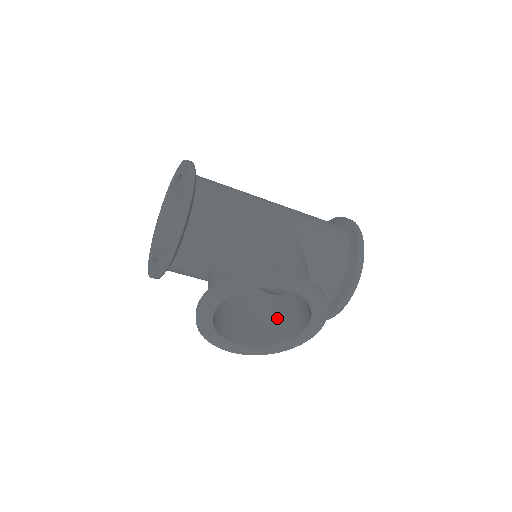
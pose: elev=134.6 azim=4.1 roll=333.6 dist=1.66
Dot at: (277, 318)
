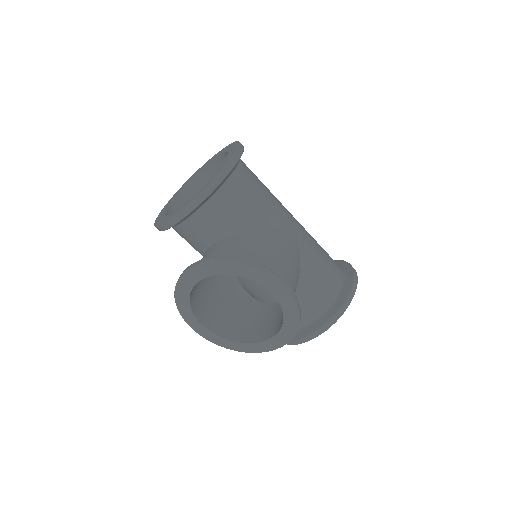
Dot at: (247, 319)
